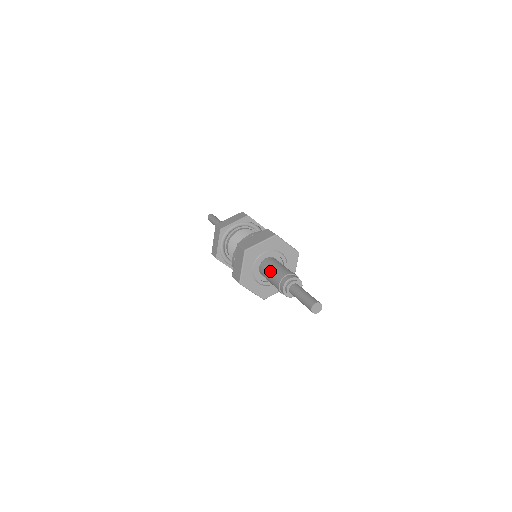
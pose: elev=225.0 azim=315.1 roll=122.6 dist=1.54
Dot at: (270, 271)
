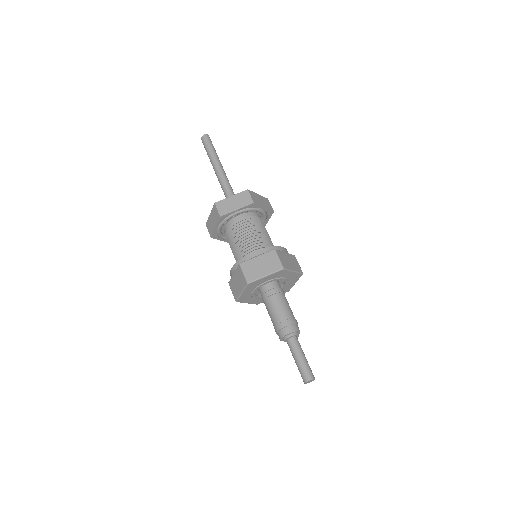
Dot at: (270, 307)
